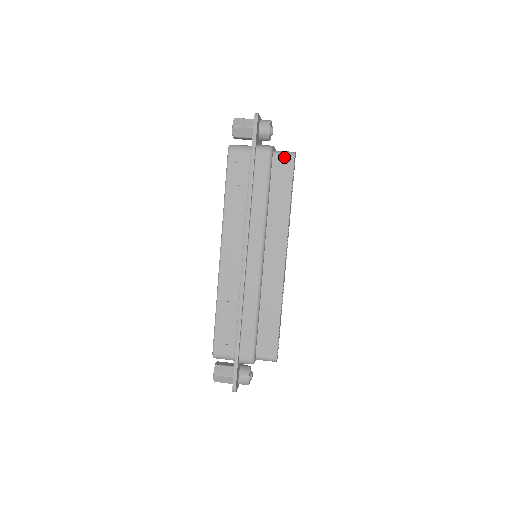
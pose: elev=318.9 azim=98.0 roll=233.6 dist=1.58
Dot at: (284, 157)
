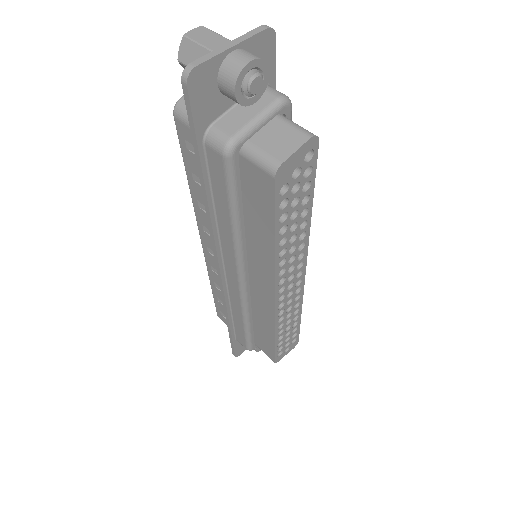
Dot at: (258, 168)
